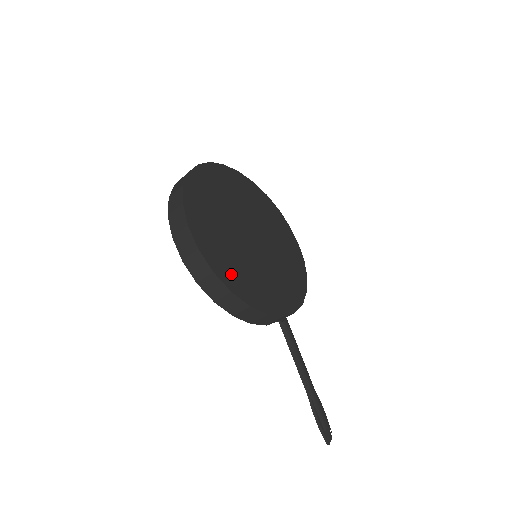
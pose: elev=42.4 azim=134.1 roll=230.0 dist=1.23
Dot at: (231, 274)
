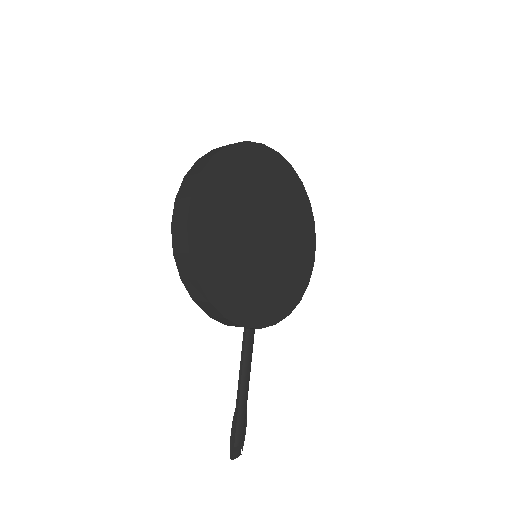
Dot at: (209, 263)
